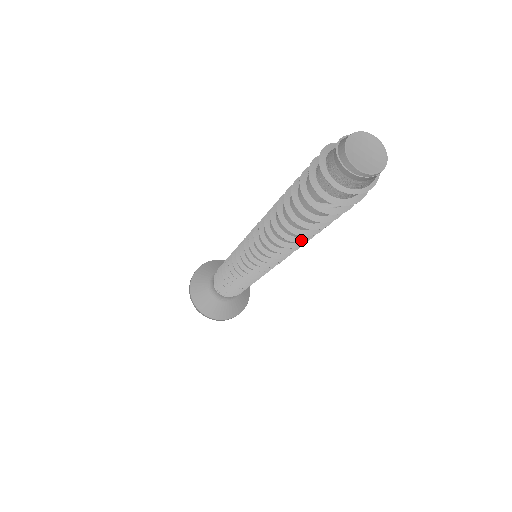
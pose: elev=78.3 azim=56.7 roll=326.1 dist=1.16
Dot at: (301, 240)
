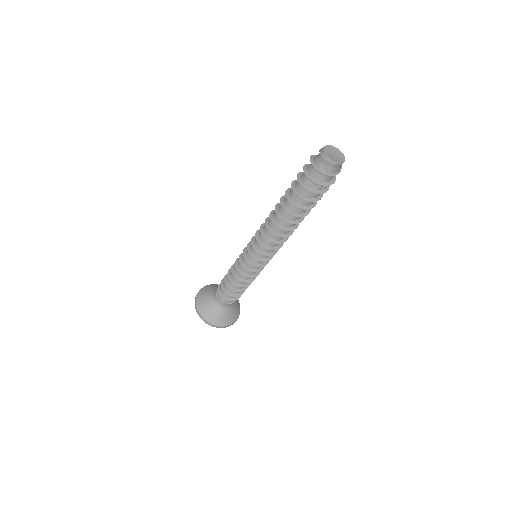
Dot at: (289, 222)
